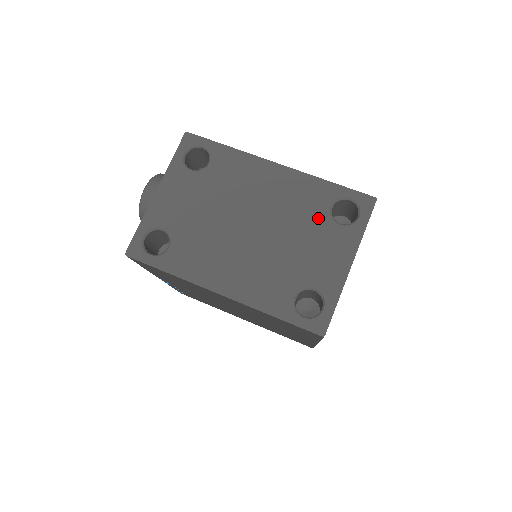
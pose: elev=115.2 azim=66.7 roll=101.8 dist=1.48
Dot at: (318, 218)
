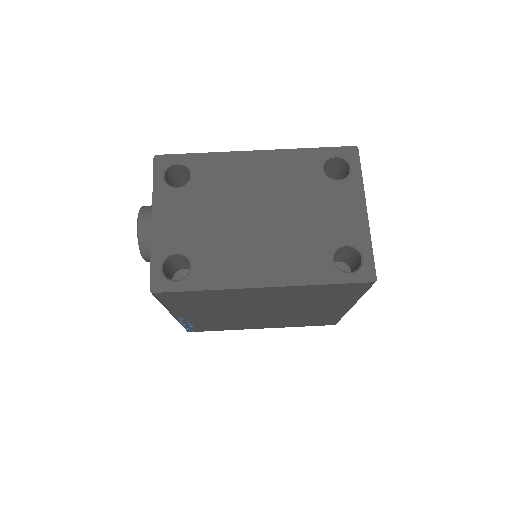
Dot at: (317, 183)
